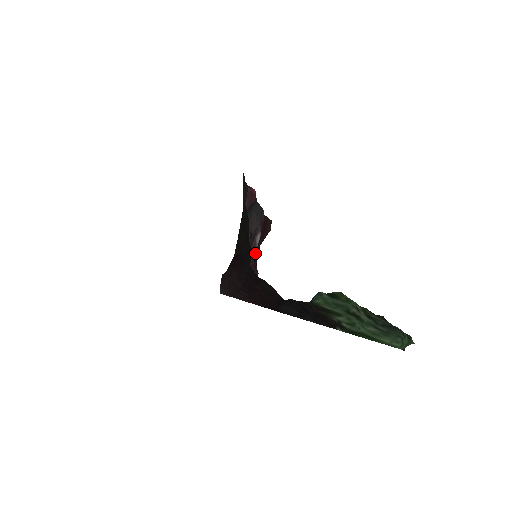
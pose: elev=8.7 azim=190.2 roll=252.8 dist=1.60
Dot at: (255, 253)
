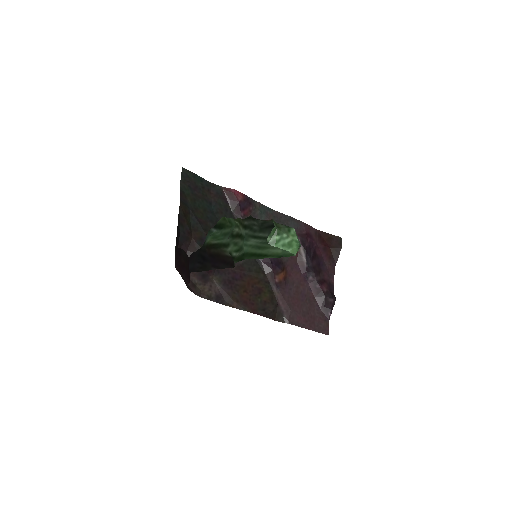
Dot at: (312, 273)
